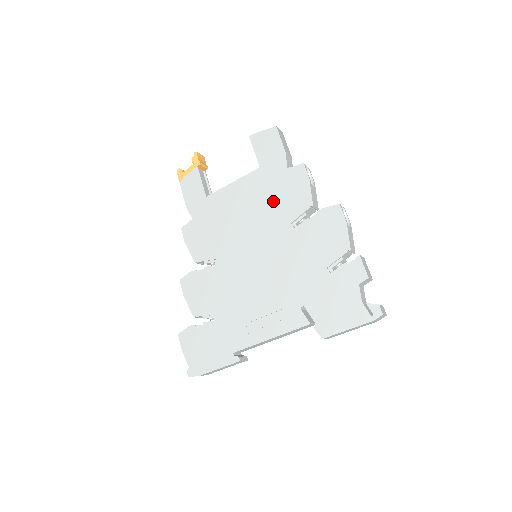
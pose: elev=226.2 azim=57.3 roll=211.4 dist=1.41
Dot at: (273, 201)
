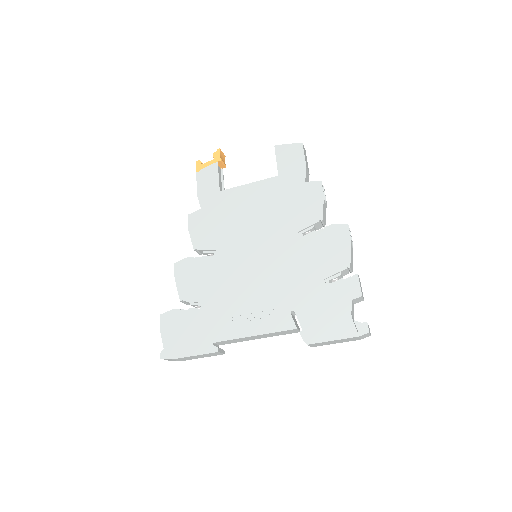
Dot at: (285, 208)
